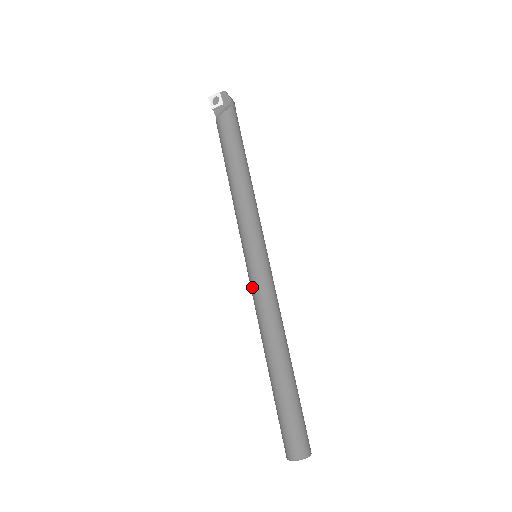
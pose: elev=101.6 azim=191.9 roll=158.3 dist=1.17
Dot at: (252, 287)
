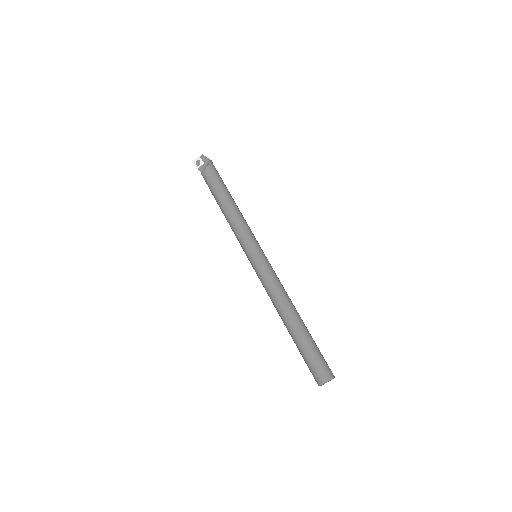
Dot at: (259, 277)
